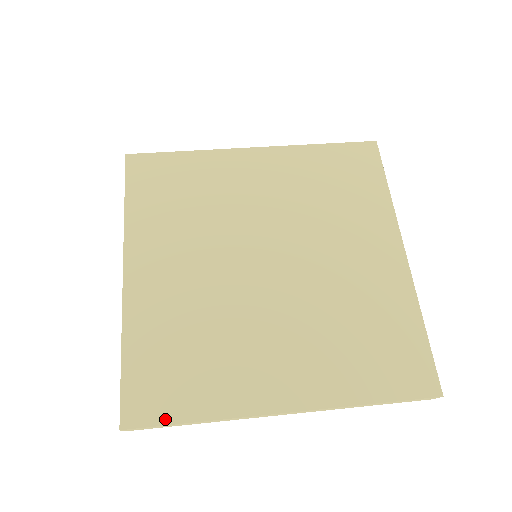
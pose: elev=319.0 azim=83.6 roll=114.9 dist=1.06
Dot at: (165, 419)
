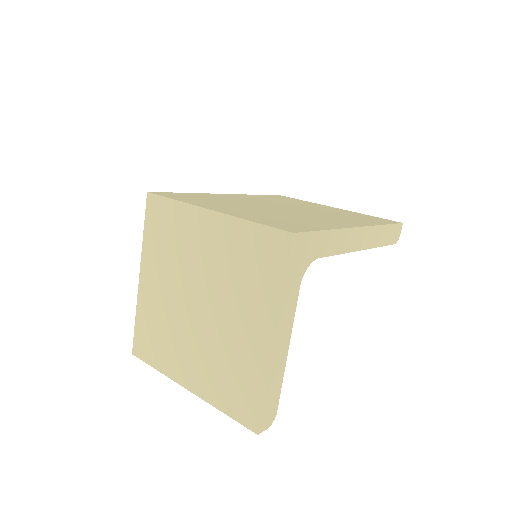
Dot at: (146, 360)
